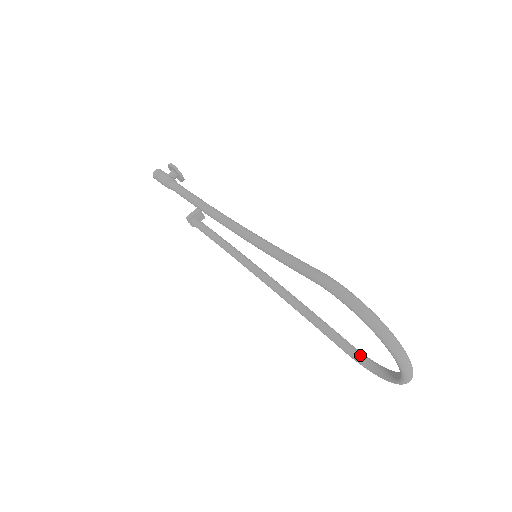
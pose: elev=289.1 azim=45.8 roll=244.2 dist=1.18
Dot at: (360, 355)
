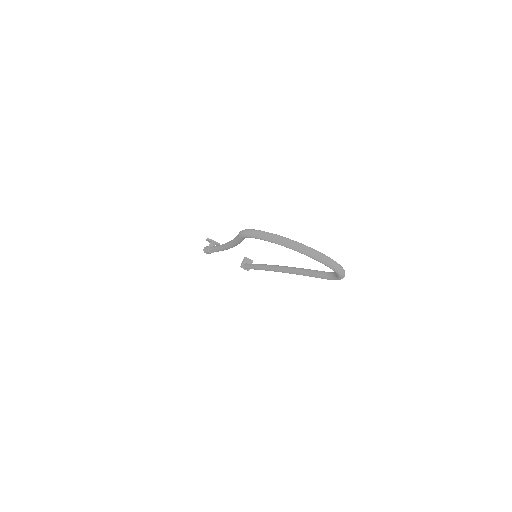
Dot at: (332, 274)
